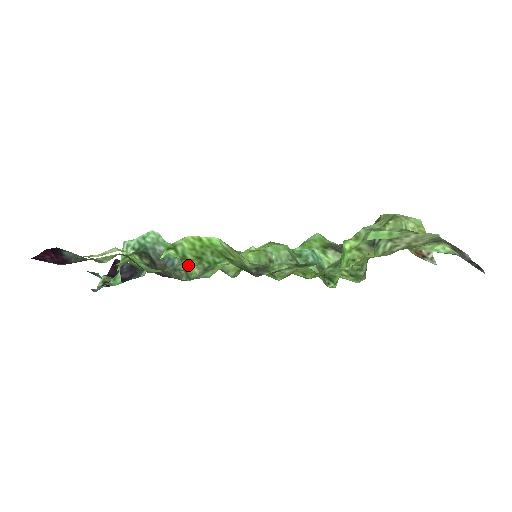
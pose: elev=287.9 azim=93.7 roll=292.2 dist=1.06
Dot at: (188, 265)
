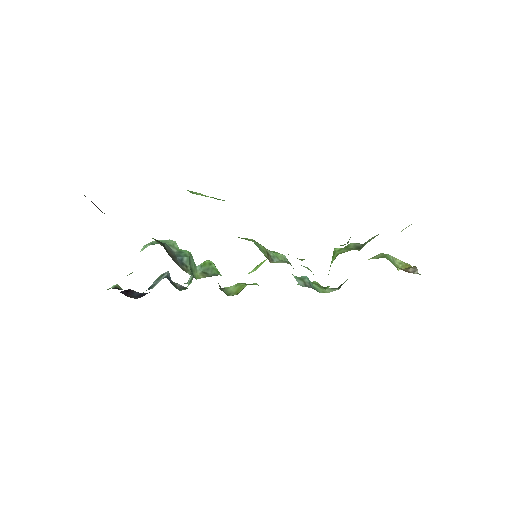
Dot at: (195, 270)
